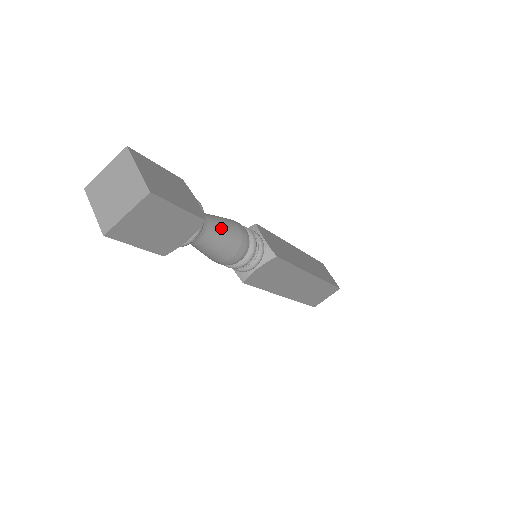
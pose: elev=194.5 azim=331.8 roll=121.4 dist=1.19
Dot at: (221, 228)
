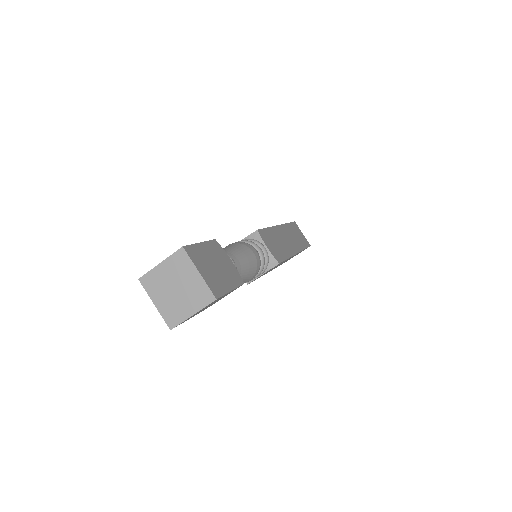
Dot at: (243, 266)
